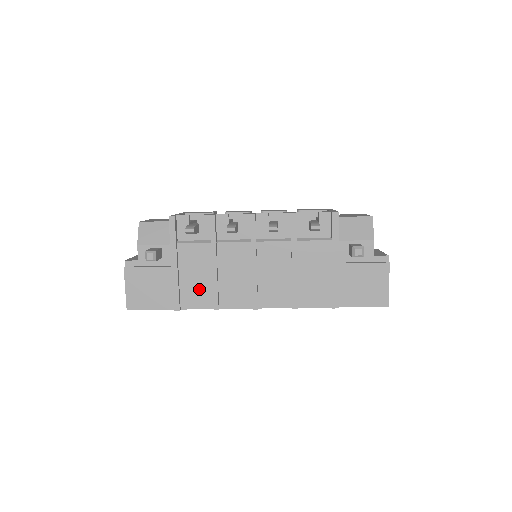
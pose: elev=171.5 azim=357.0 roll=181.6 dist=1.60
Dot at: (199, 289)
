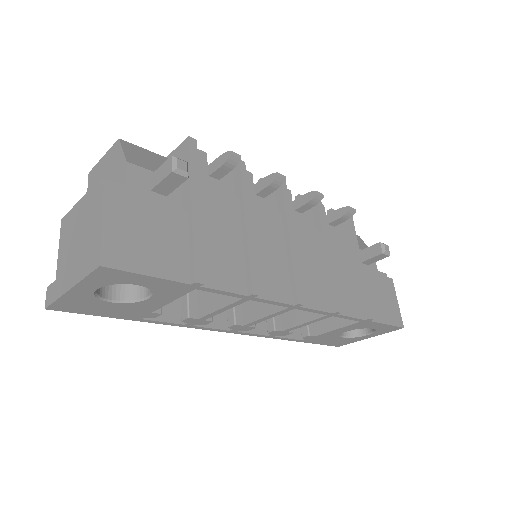
Dot at: (226, 258)
